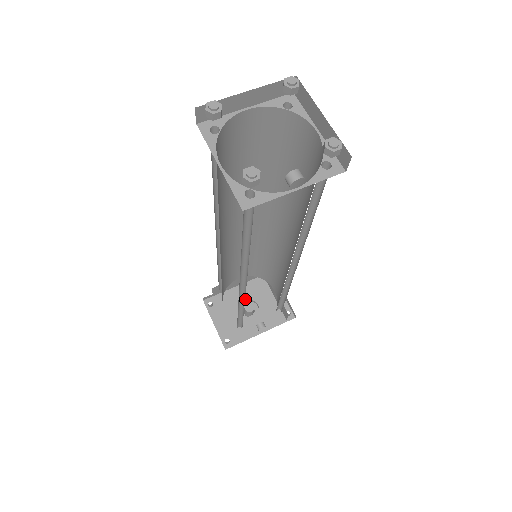
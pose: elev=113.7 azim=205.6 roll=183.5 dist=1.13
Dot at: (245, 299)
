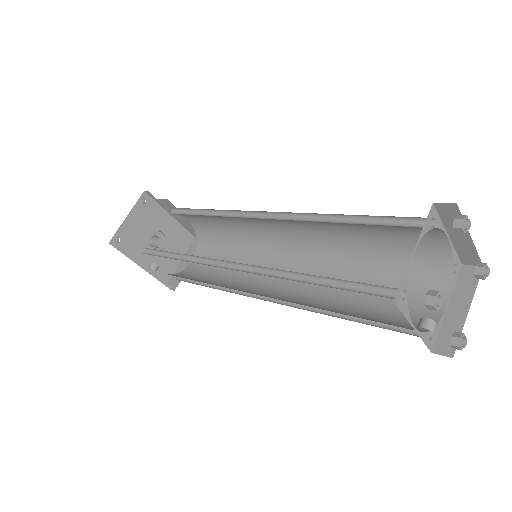
Dot at: (165, 232)
